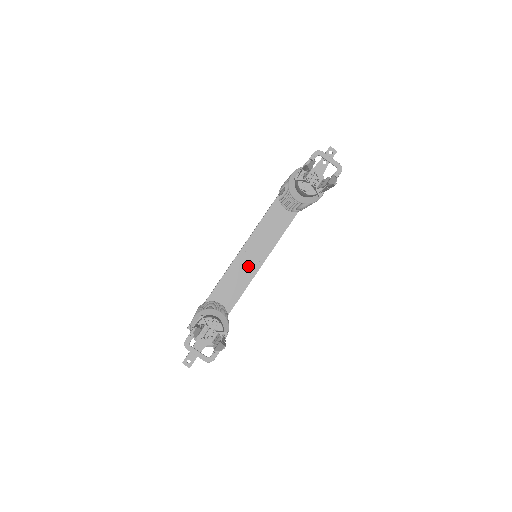
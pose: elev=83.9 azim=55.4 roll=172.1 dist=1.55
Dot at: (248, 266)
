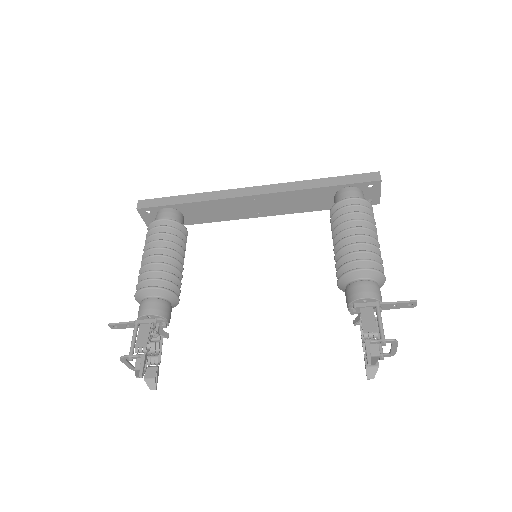
Dot at: (244, 210)
